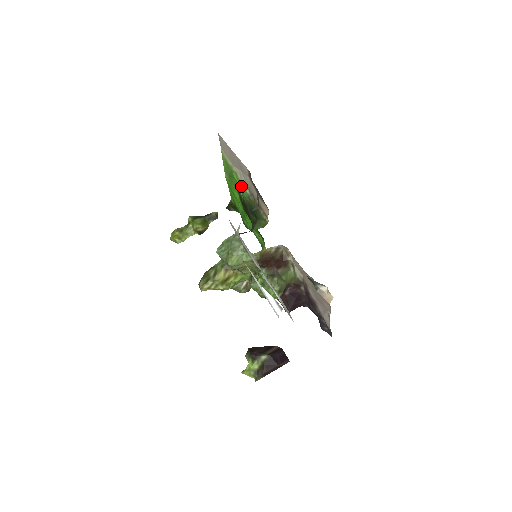
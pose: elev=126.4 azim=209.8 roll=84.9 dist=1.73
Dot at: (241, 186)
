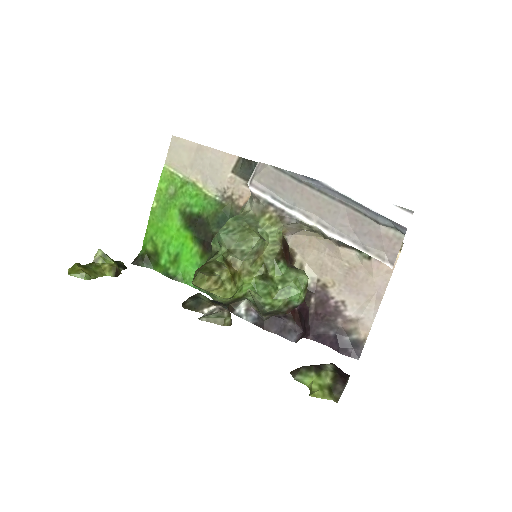
Dot at: (204, 195)
